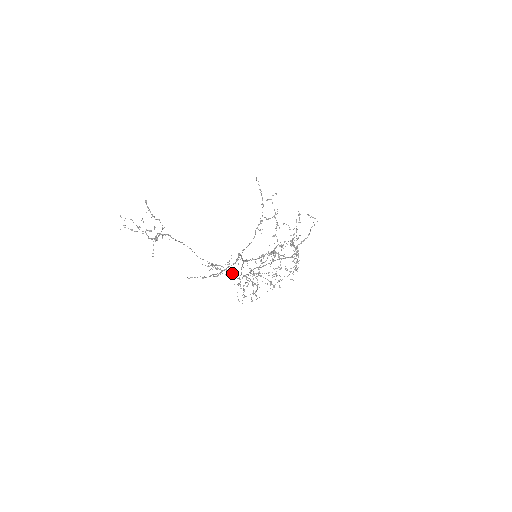
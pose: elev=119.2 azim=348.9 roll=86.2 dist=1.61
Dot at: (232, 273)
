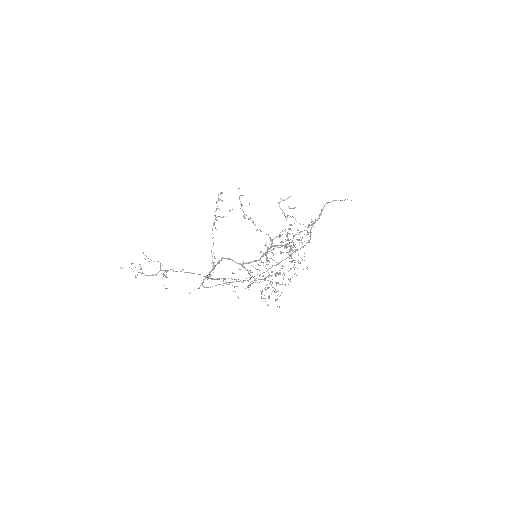
Dot at: occluded
